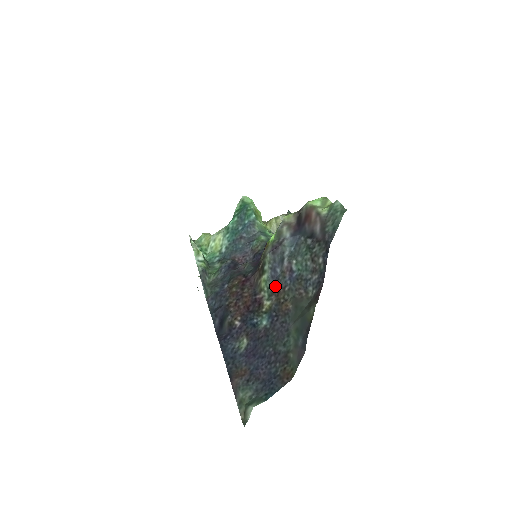
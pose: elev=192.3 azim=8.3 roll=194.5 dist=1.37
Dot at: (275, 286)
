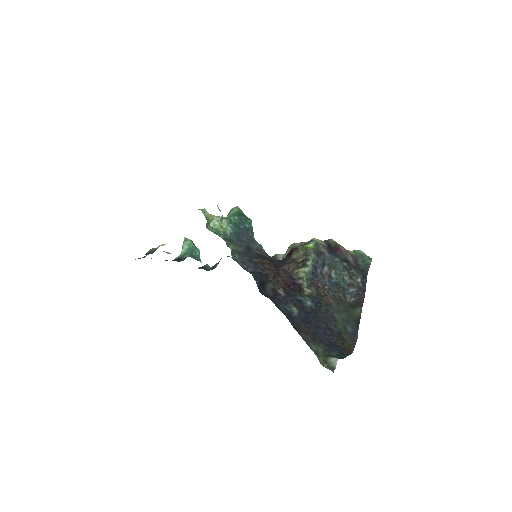
Dot at: (315, 281)
